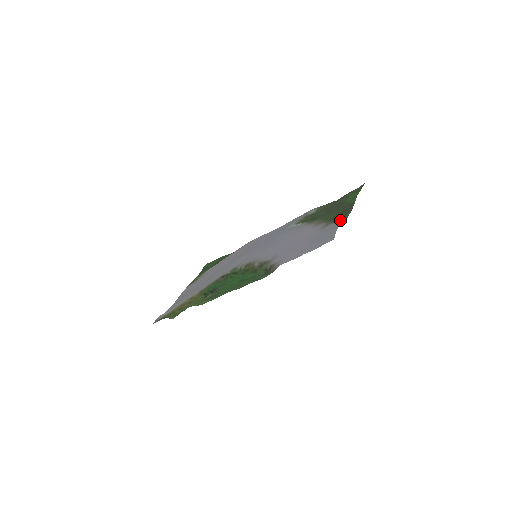
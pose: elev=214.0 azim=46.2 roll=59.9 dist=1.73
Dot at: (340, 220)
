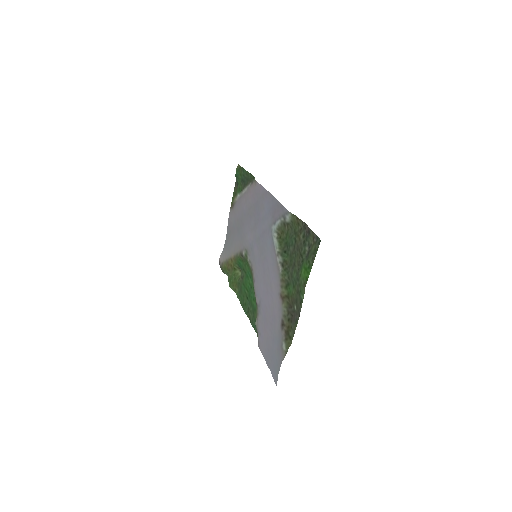
Dot at: (287, 337)
